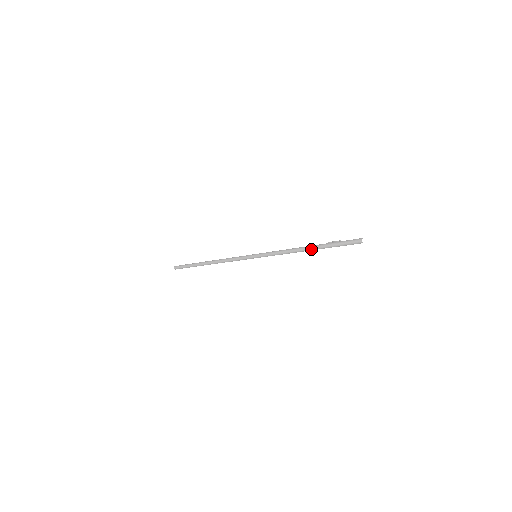
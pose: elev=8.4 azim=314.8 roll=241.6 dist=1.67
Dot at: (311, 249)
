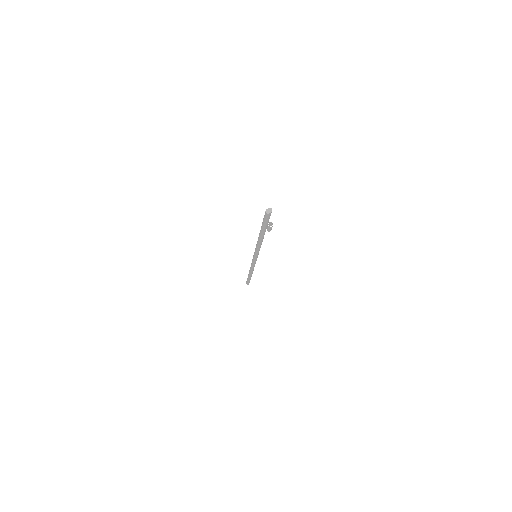
Dot at: (259, 234)
